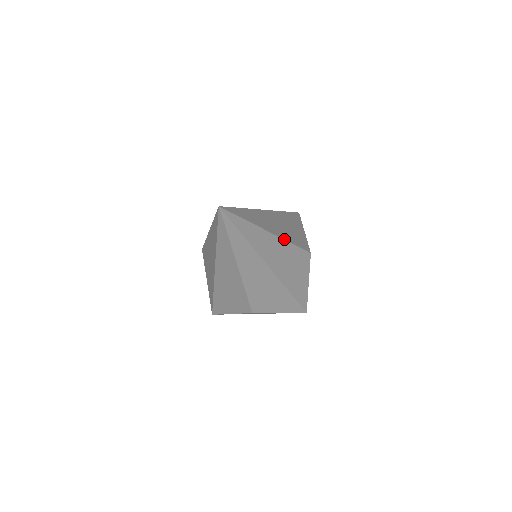
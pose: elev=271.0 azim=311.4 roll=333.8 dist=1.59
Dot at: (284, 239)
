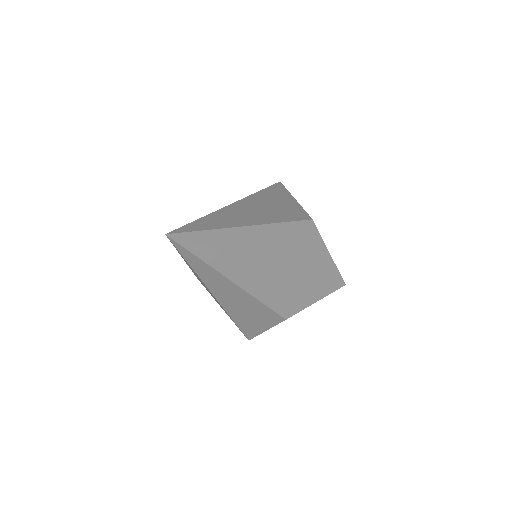
Dot at: (271, 223)
